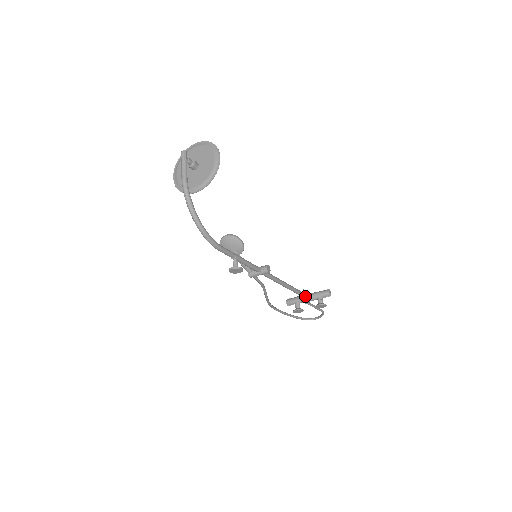
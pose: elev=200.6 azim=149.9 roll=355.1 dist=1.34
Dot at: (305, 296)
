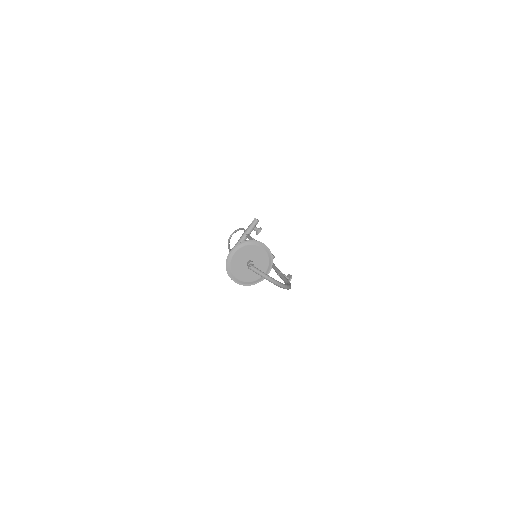
Dot at: occluded
